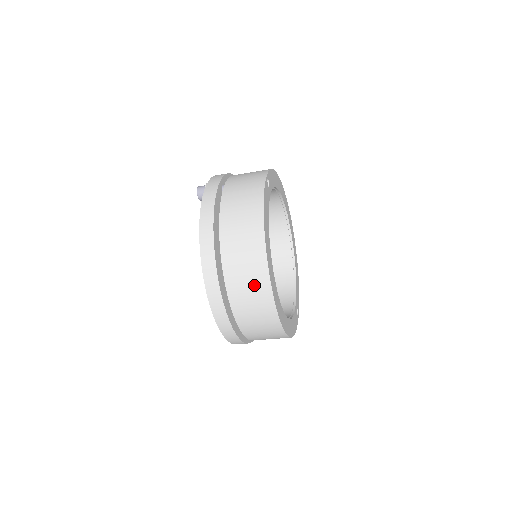
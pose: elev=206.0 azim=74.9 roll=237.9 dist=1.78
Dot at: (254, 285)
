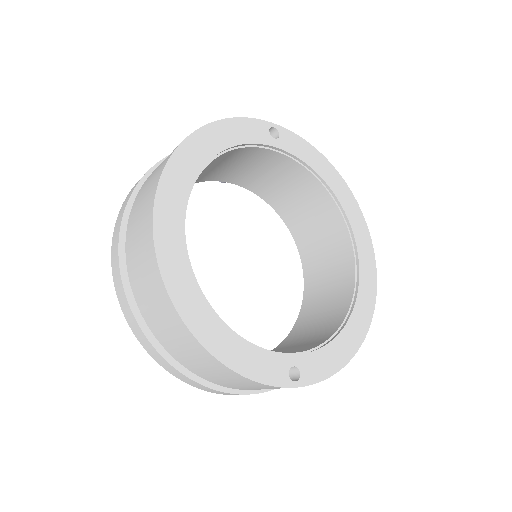
Dot at: (147, 195)
